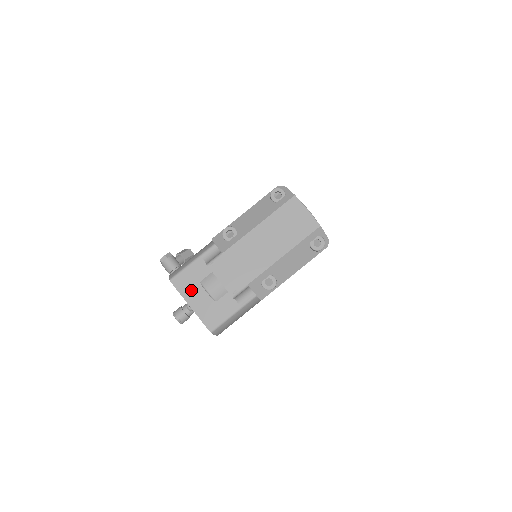
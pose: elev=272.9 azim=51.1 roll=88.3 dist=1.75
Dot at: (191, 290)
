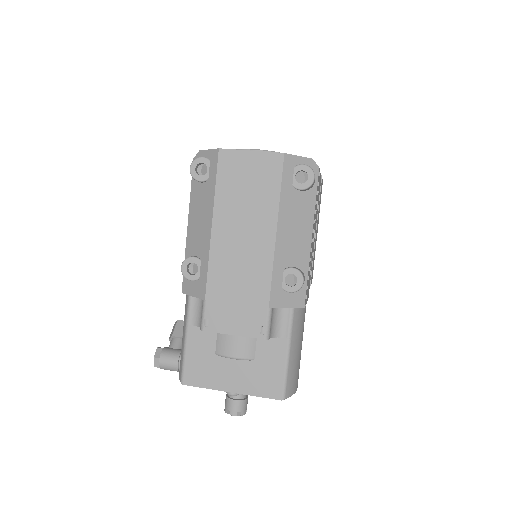
Dot at: (214, 373)
